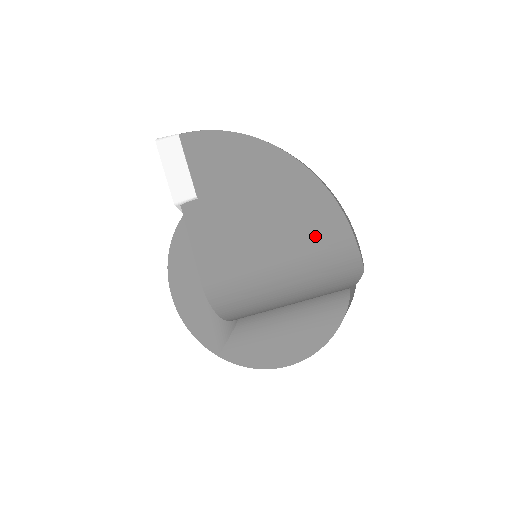
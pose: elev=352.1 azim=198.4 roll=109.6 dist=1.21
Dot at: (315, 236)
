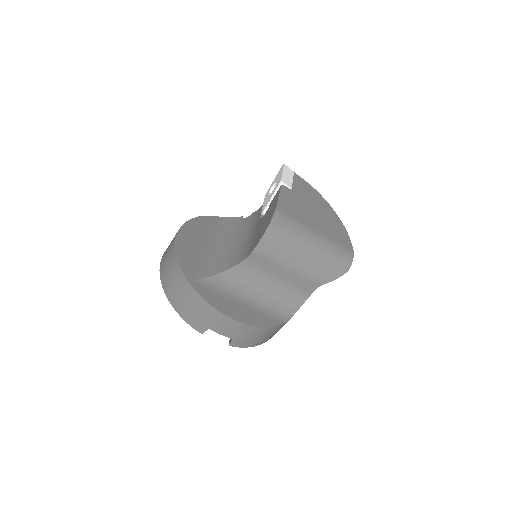
Dot at: (338, 240)
